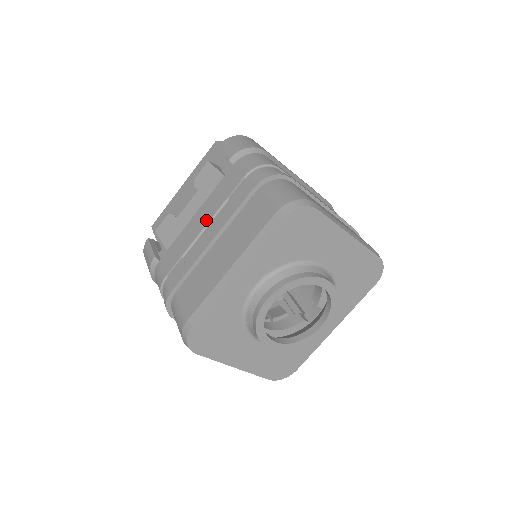
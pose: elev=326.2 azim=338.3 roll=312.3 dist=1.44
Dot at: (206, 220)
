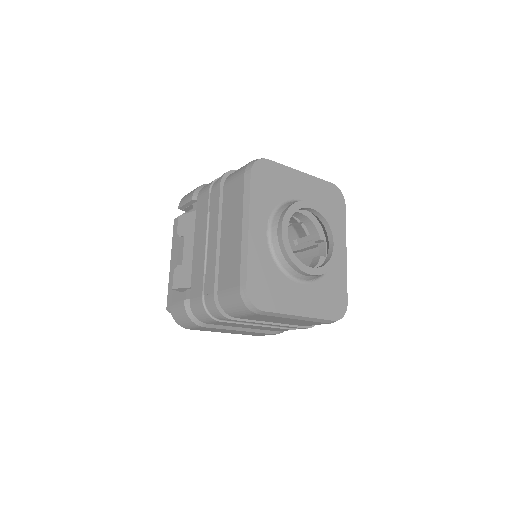
Dot at: (204, 238)
